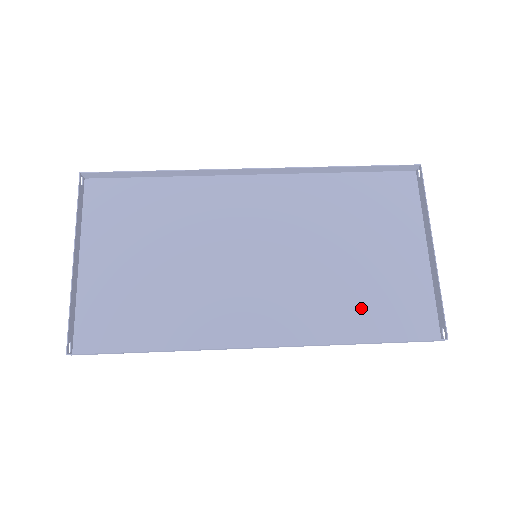
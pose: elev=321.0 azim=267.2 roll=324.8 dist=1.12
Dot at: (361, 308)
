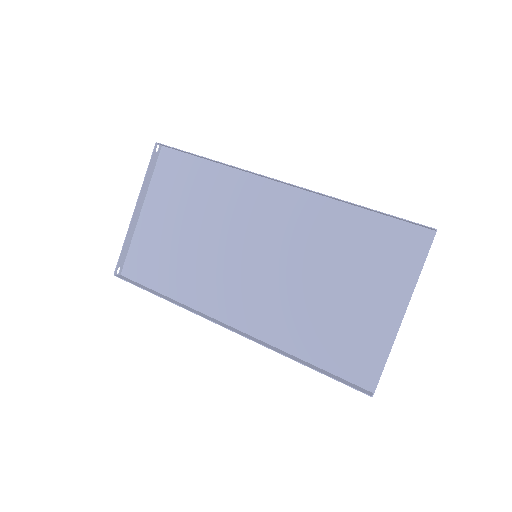
Dot at: (319, 335)
